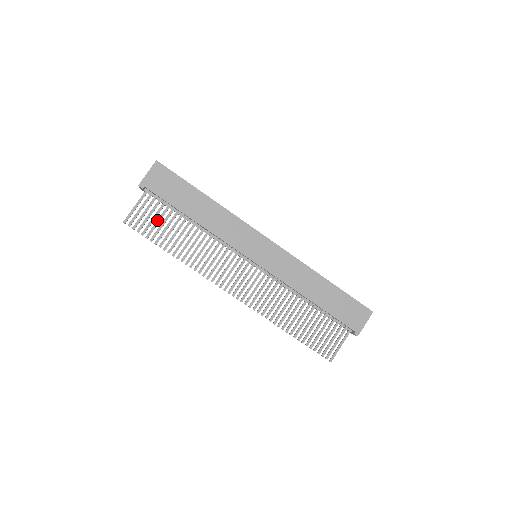
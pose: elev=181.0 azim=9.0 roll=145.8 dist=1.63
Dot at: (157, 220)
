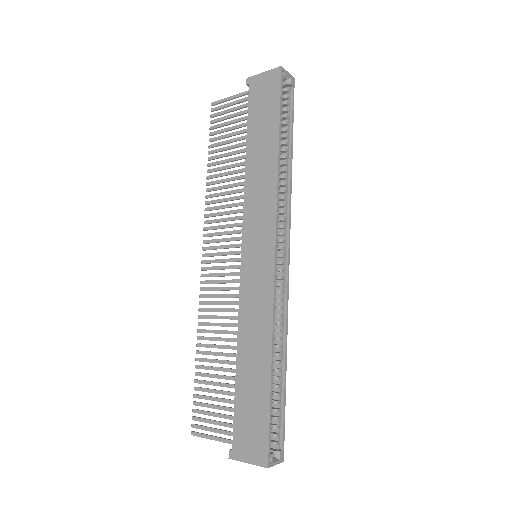
Dot at: (230, 127)
